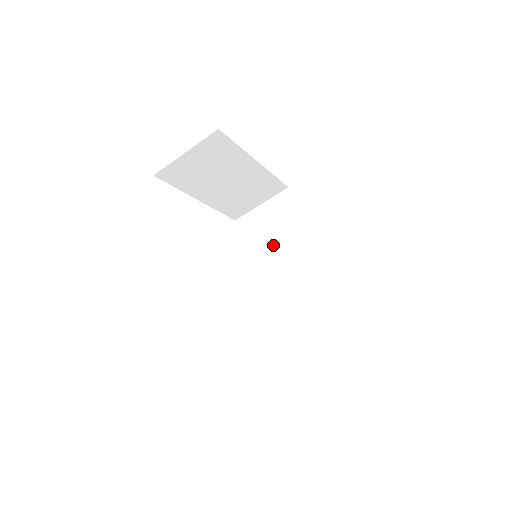
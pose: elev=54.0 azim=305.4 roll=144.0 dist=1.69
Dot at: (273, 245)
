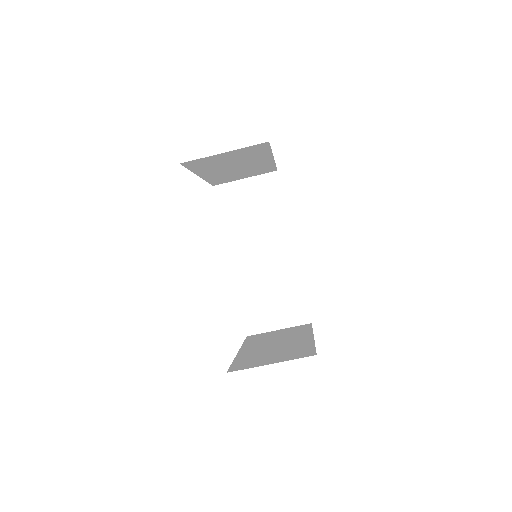
Dot at: (251, 225)
